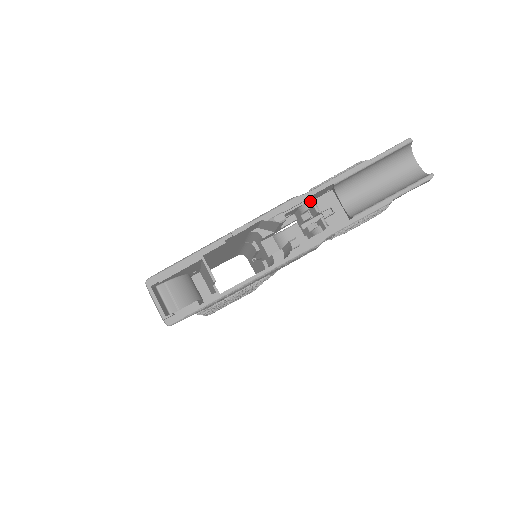
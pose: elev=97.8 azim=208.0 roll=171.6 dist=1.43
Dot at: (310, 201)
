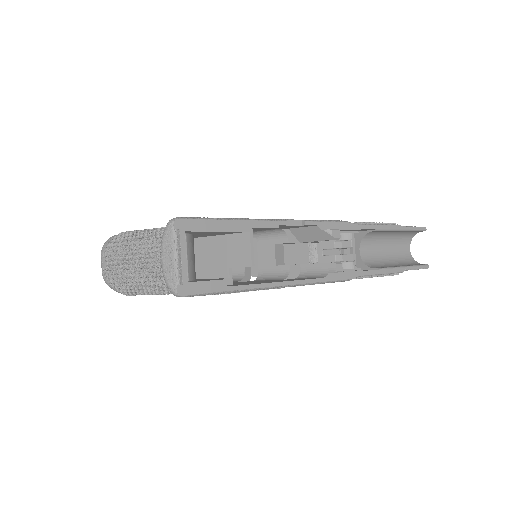
Dot at: occluded
